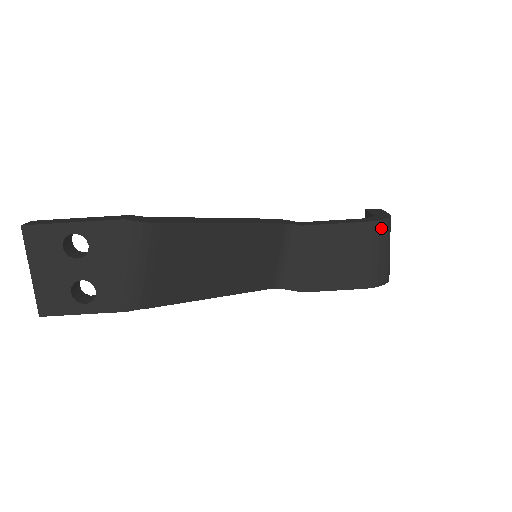
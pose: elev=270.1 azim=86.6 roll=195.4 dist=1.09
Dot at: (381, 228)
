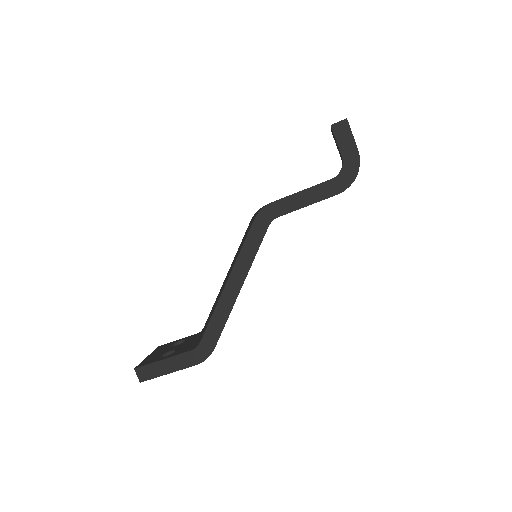
Dot at: occluded
